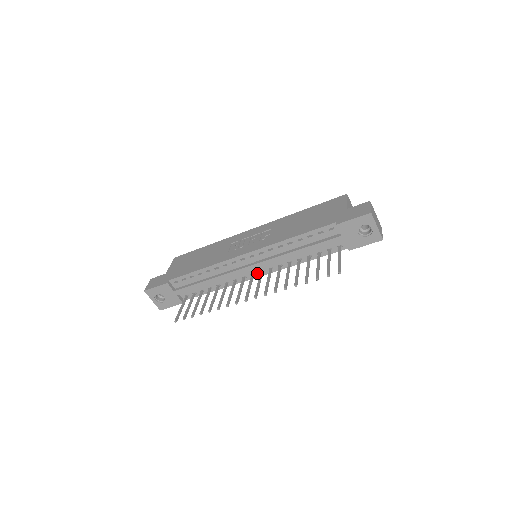
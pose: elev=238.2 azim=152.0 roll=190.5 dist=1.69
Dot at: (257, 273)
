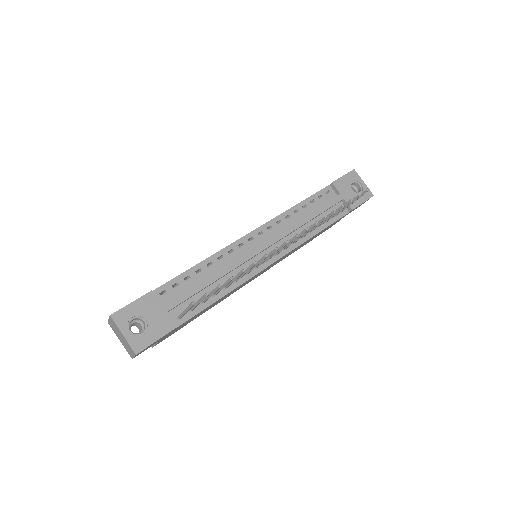
Dot at: occluded
